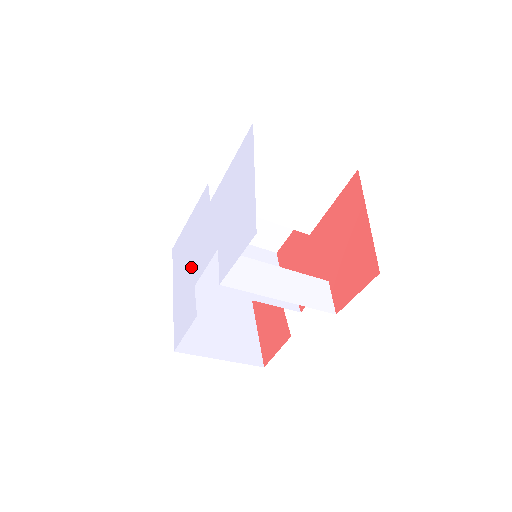
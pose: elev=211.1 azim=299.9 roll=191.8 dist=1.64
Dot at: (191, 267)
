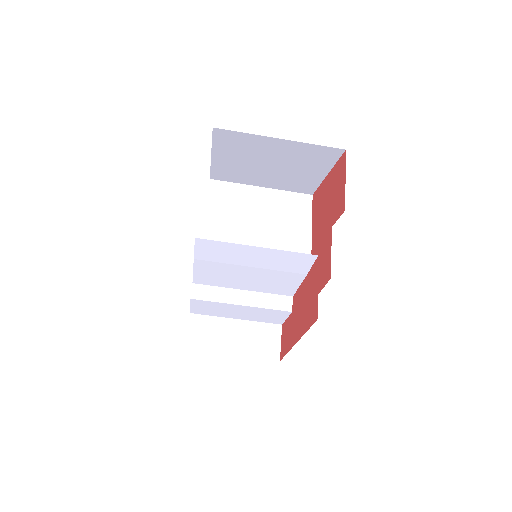
Dot at: occluded
